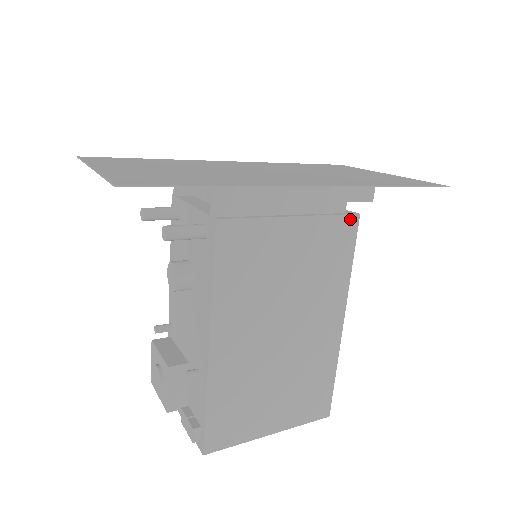
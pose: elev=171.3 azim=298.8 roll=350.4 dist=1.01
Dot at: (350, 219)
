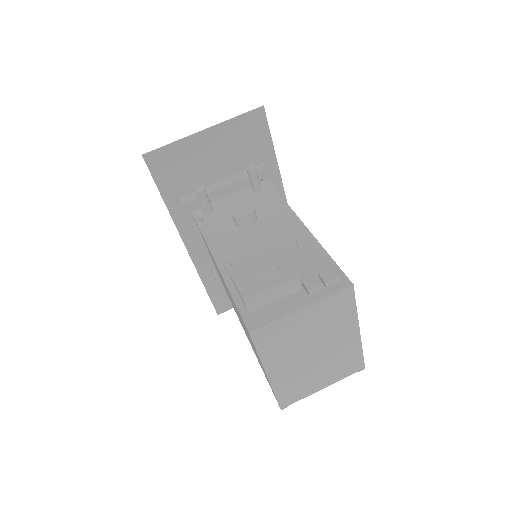
Dot at: occluded
